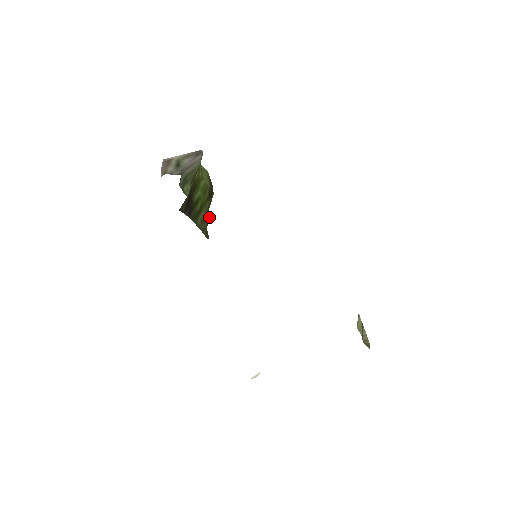
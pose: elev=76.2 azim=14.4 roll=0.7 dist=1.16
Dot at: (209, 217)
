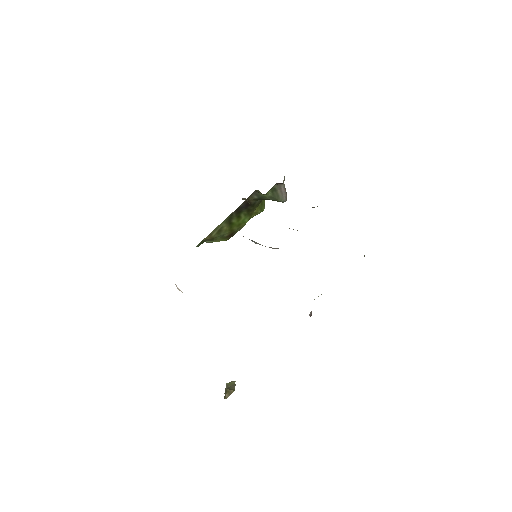
Dot at: (216, 239)
